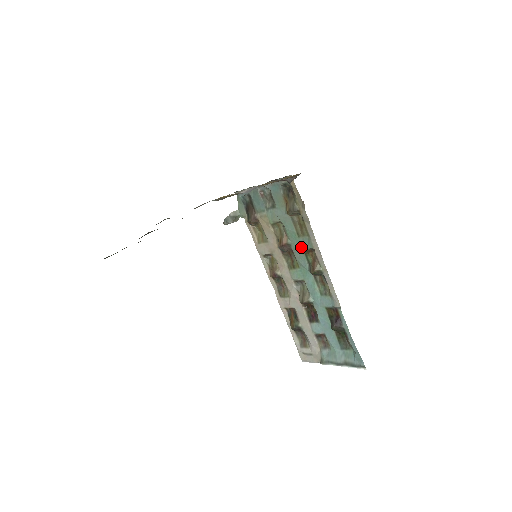
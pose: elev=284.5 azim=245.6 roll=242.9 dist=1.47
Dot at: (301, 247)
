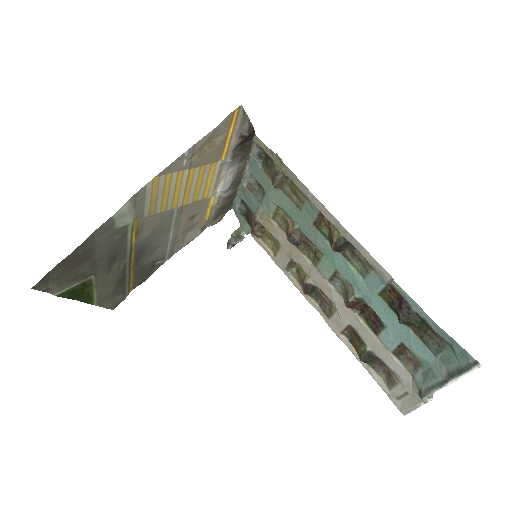
Dot at: (309, 222)
